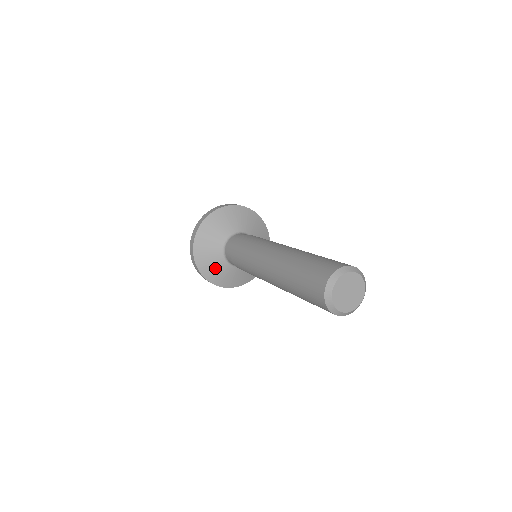
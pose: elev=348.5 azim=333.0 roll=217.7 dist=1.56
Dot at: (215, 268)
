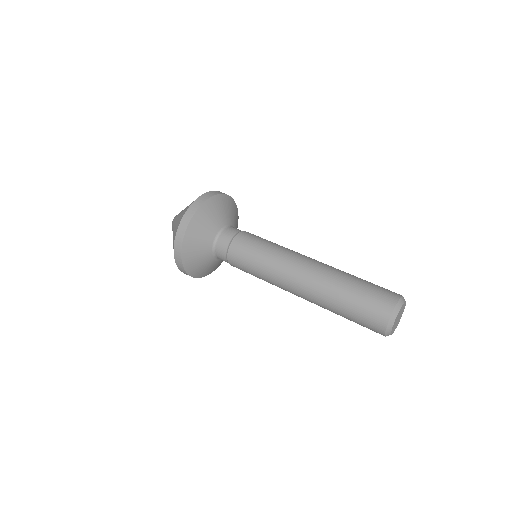
Dot at: (216, 266)
